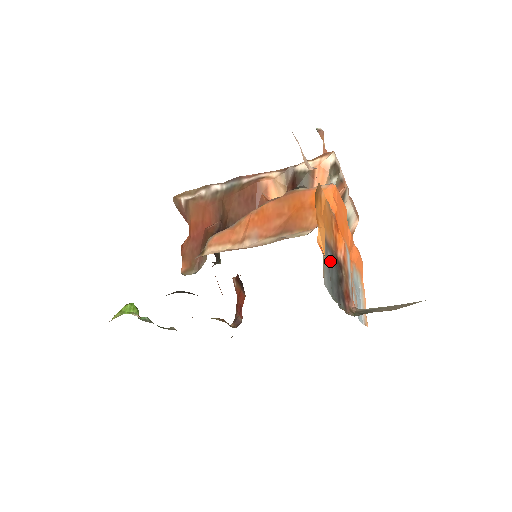
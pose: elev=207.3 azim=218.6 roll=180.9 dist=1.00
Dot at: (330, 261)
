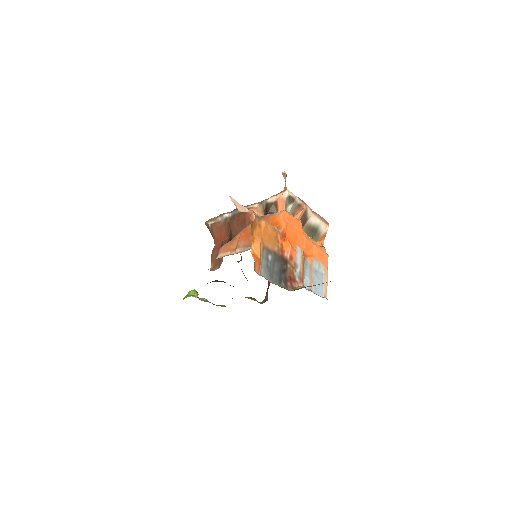
Dot at: (271, 260)
